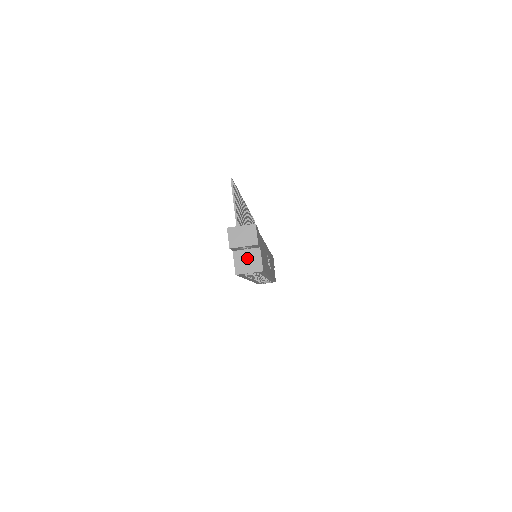
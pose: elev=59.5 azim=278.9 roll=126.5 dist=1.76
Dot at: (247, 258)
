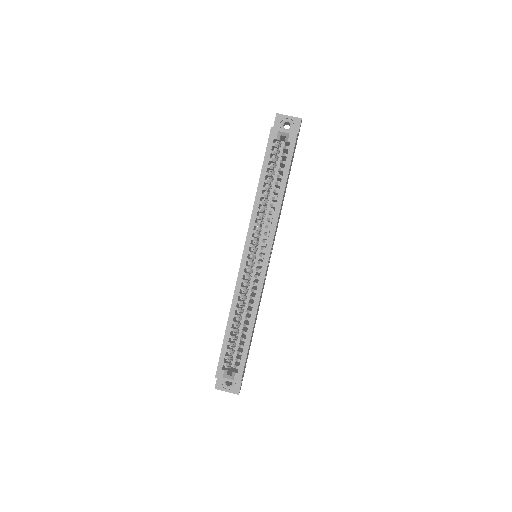
Dot at: occluded
